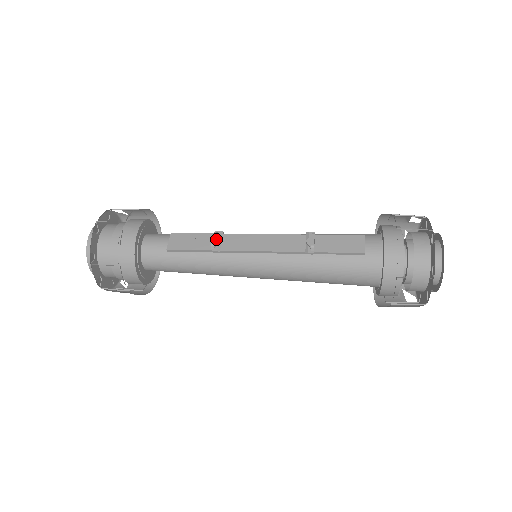
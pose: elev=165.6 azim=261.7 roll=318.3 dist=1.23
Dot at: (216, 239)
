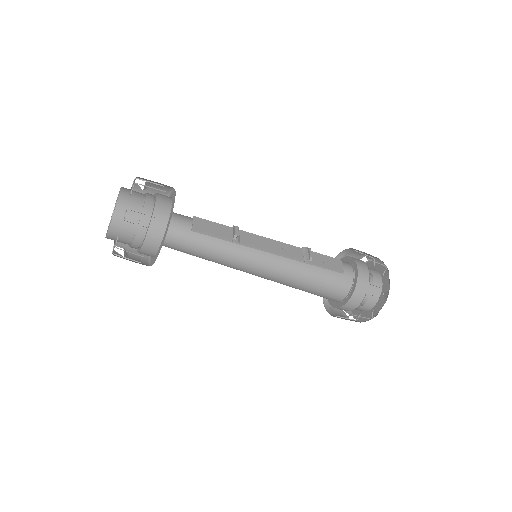
Dot at: (236, 232)
